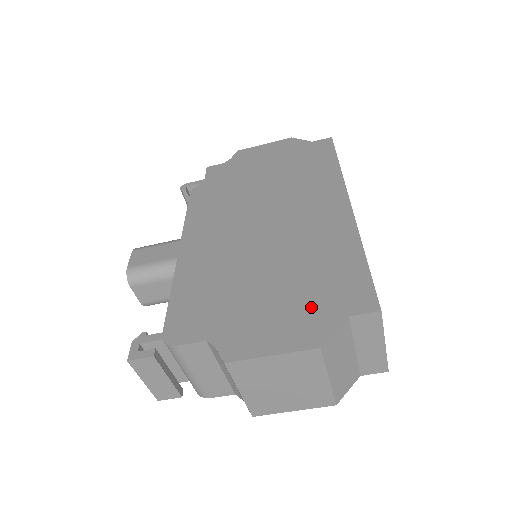
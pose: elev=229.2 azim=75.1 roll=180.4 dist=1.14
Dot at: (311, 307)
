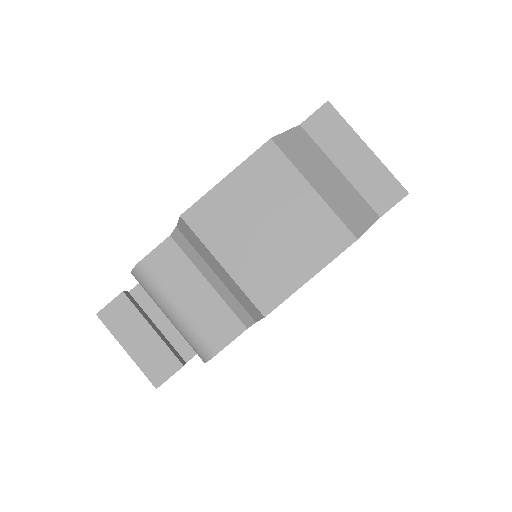
Dot at: occluded
